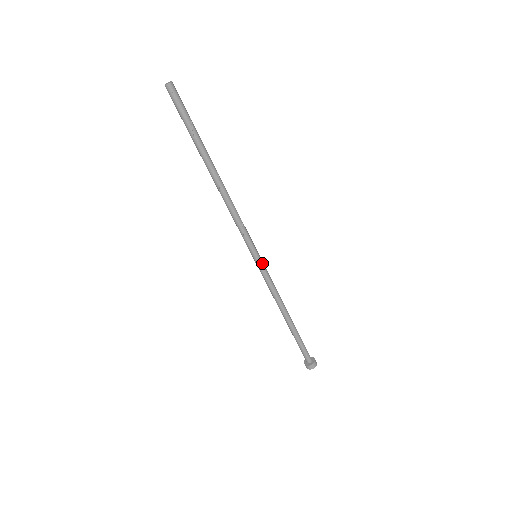
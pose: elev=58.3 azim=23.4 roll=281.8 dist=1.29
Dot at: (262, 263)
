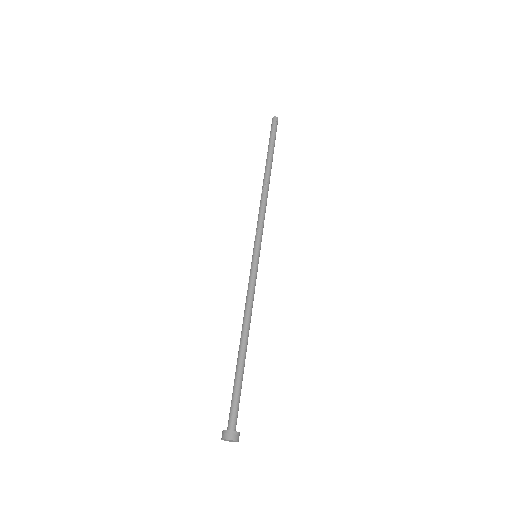
Dot at: occluded
